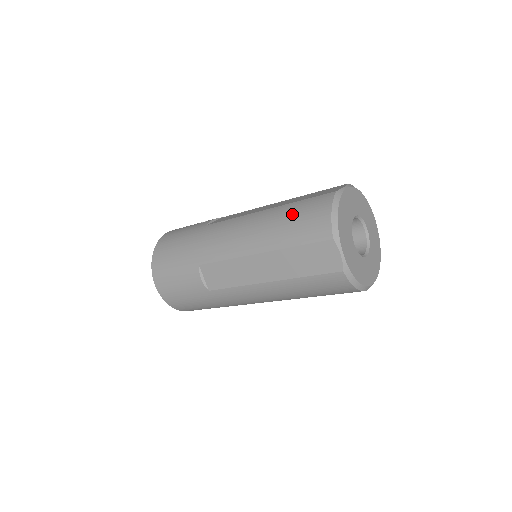
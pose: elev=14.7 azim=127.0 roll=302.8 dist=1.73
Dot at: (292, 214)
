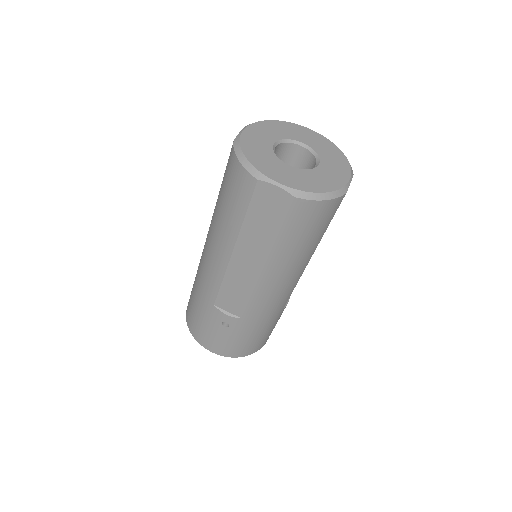
Dot at: occluded
